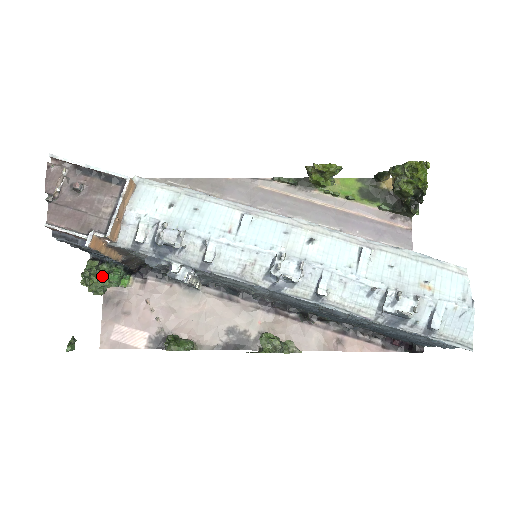
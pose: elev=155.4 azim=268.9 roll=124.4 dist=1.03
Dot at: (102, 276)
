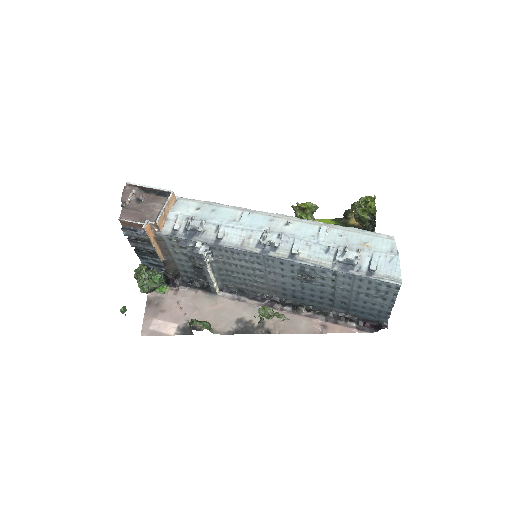
Dot at: (148, 278)
